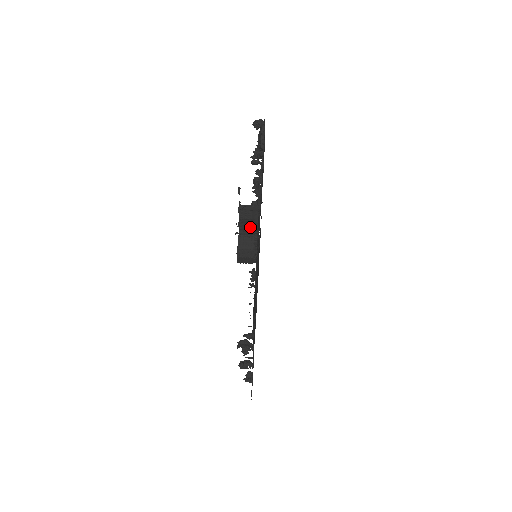
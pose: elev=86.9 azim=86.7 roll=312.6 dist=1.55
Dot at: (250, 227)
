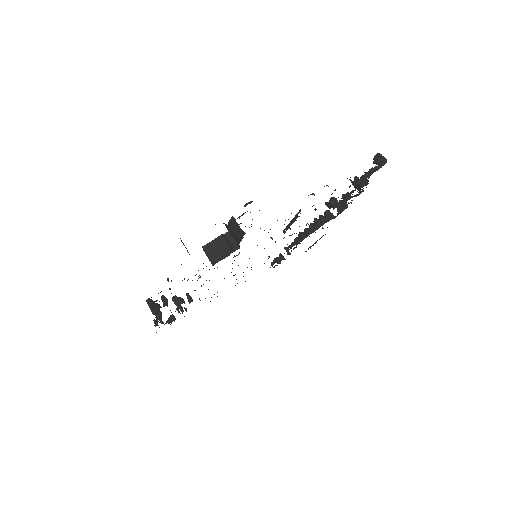
Dot at: occluded
